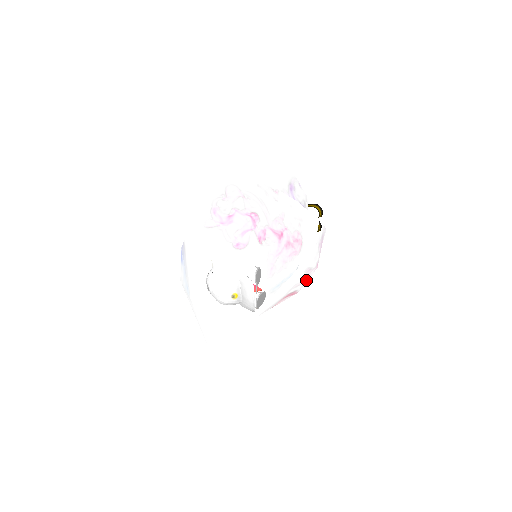
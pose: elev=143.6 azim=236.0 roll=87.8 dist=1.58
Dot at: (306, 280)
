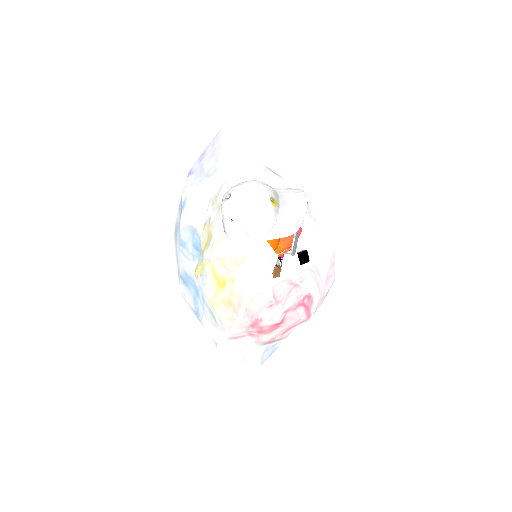
Dot at: (322, 294)
